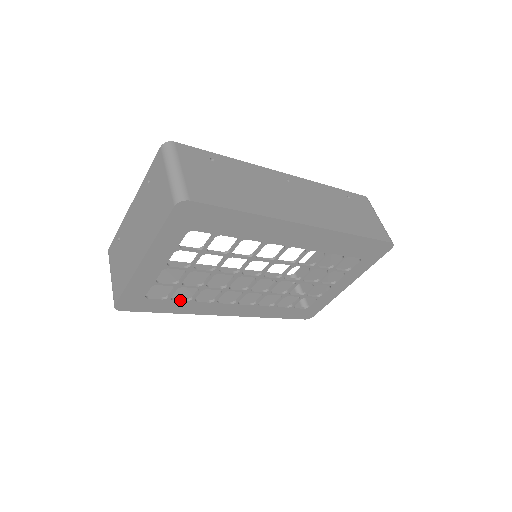
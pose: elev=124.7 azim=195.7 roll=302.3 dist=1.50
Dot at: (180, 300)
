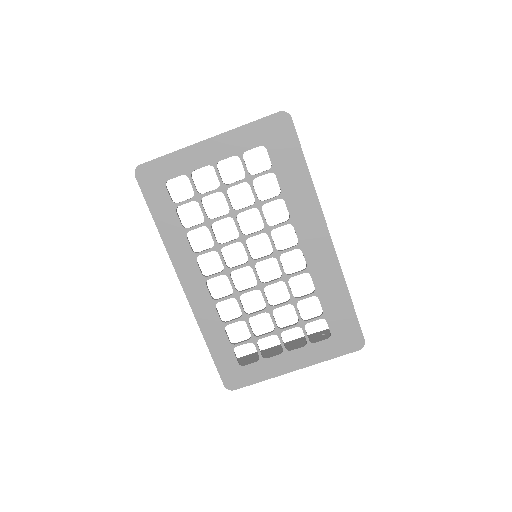
Dot at: (179, 219)
